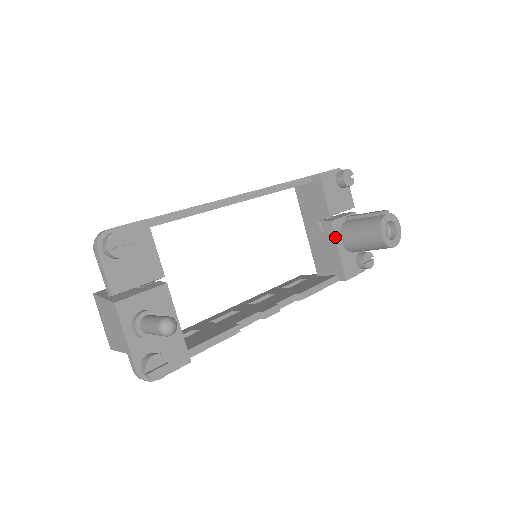
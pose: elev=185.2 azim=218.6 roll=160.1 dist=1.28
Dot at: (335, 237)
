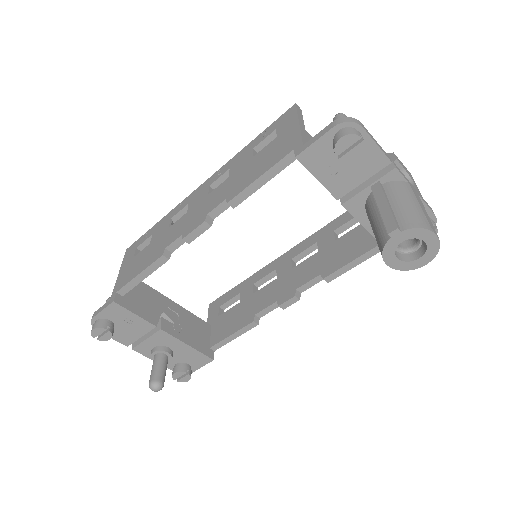
Dot at: (356, 219)
